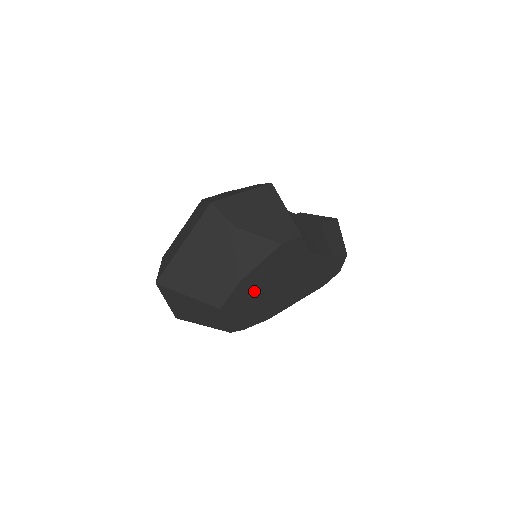
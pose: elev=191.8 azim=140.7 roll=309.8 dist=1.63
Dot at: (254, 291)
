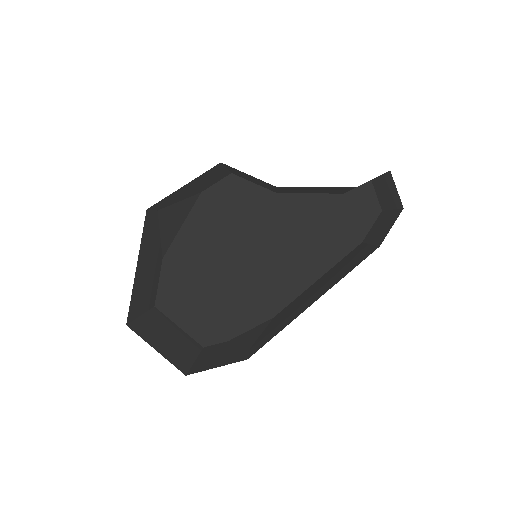
Dot at: (202, 271)
